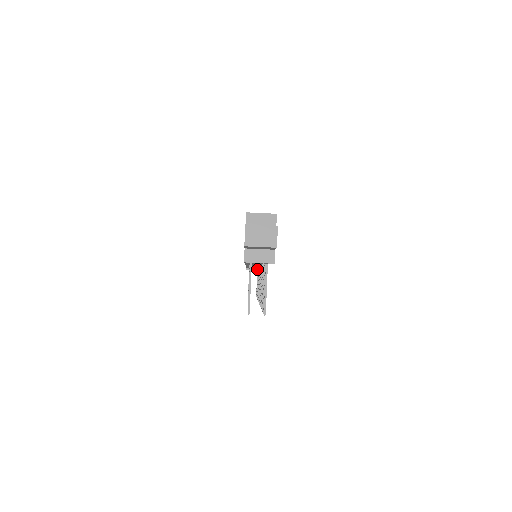
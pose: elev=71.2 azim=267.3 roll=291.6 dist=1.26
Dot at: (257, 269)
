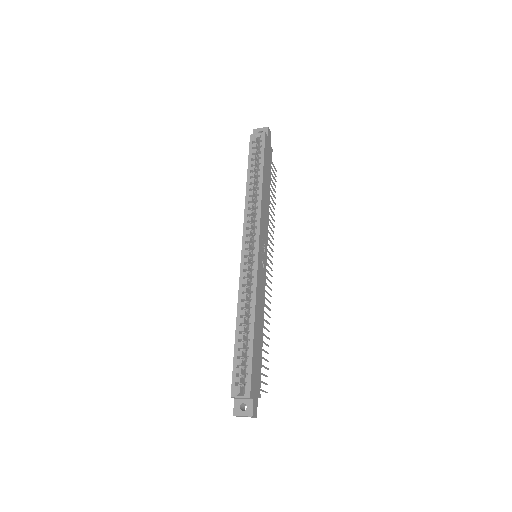
Dot at: occluded
